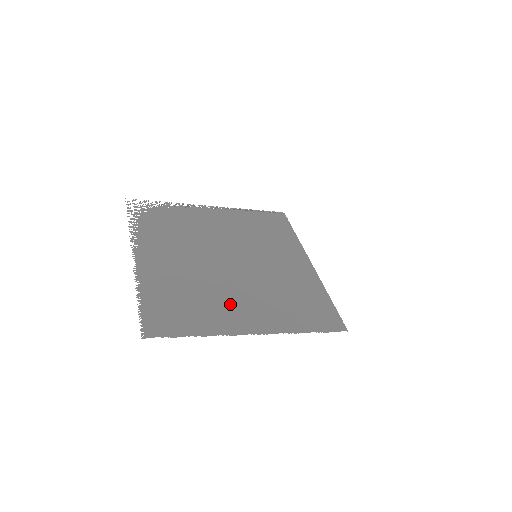
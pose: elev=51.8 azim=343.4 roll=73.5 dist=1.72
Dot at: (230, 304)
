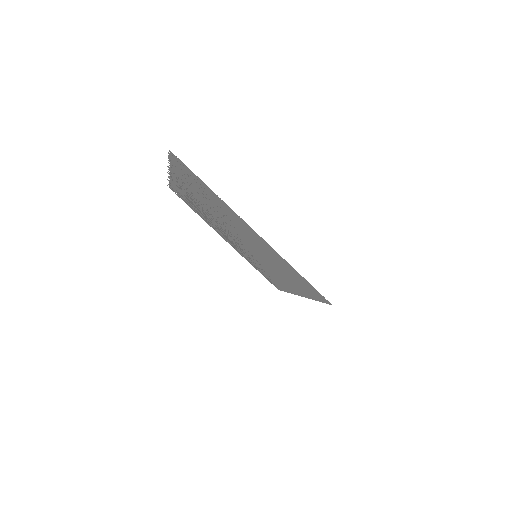
Dot at: (235, 221)
